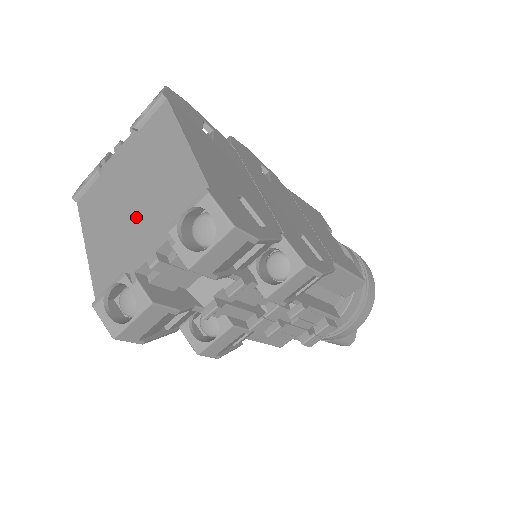
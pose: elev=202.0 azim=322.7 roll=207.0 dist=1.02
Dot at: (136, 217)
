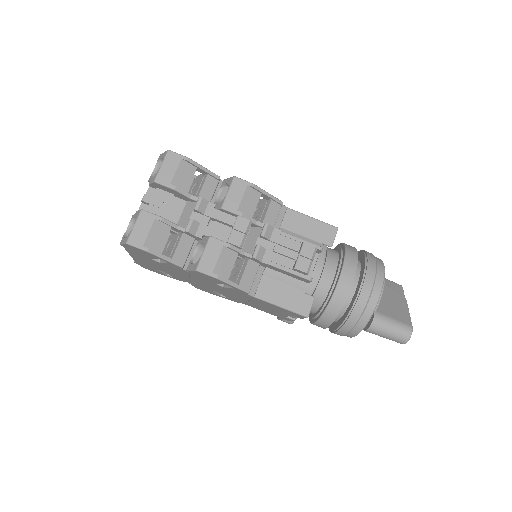
Dot at: occluded
